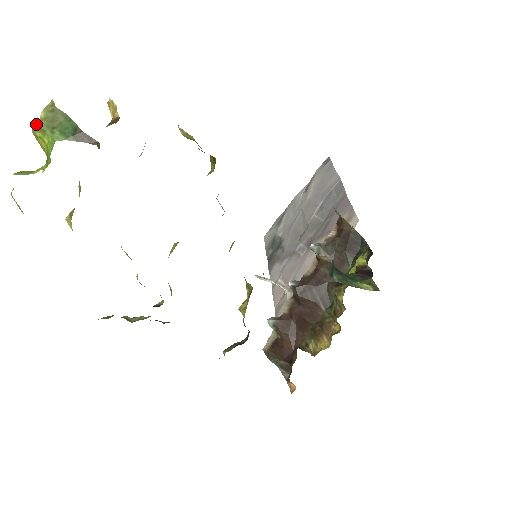
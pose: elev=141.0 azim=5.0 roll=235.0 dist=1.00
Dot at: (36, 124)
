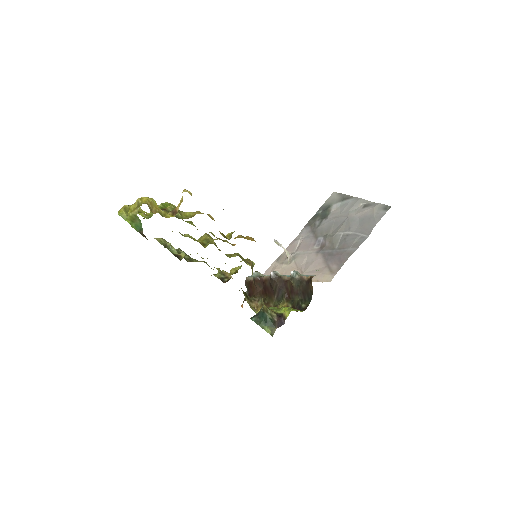
Dot at: (131, 207)
